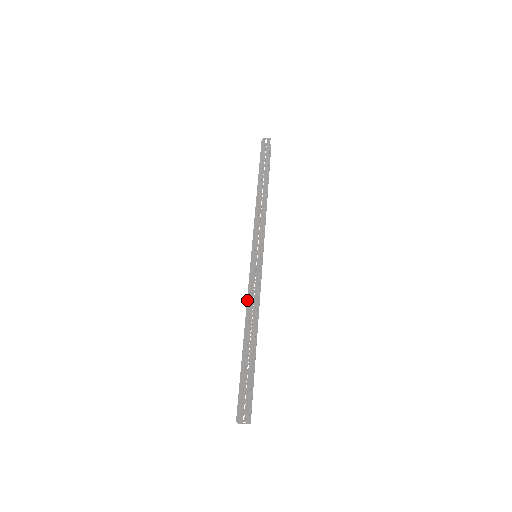
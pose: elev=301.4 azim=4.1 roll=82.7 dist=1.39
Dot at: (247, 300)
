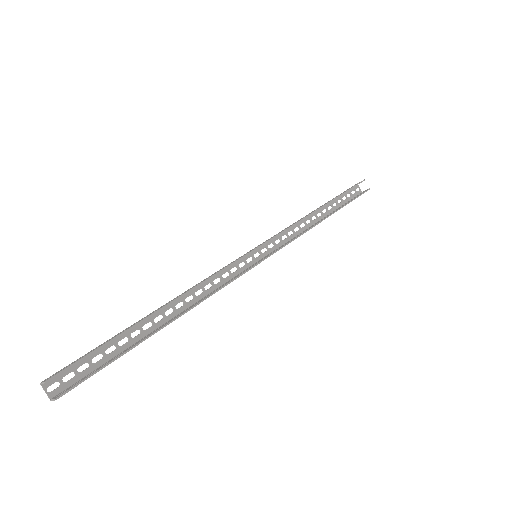
Dot at: (198, 283)
